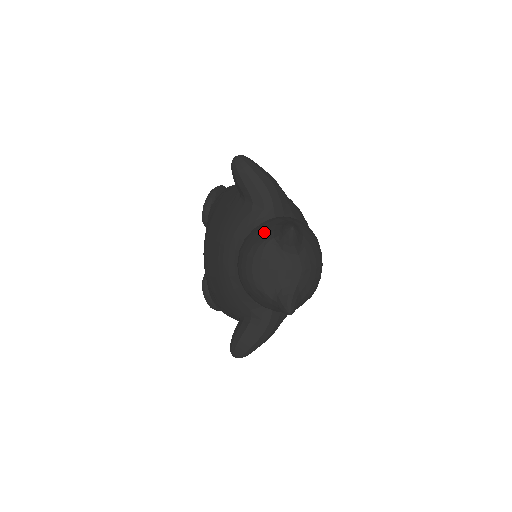
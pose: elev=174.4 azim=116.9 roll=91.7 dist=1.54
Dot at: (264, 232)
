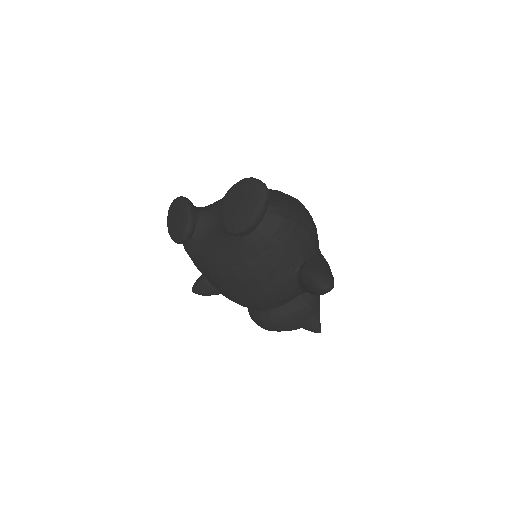
Dot at: (299, 323)
